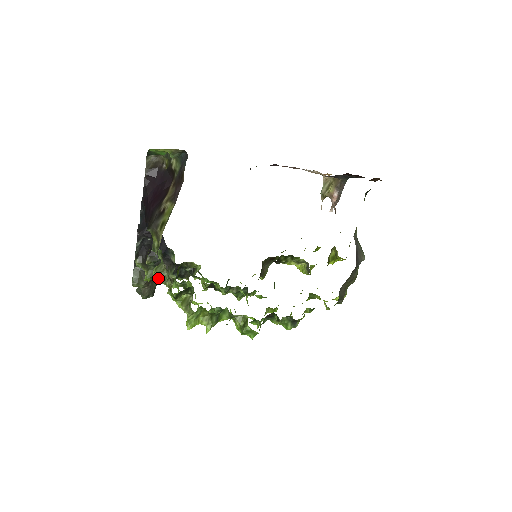
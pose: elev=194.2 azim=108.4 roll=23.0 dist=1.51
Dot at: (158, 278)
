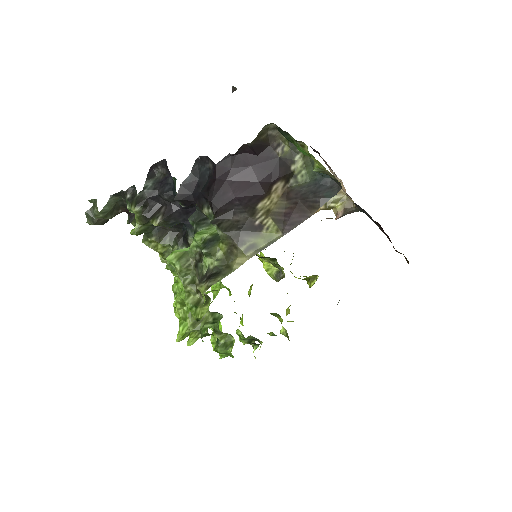
Dot at: (145, 235)
